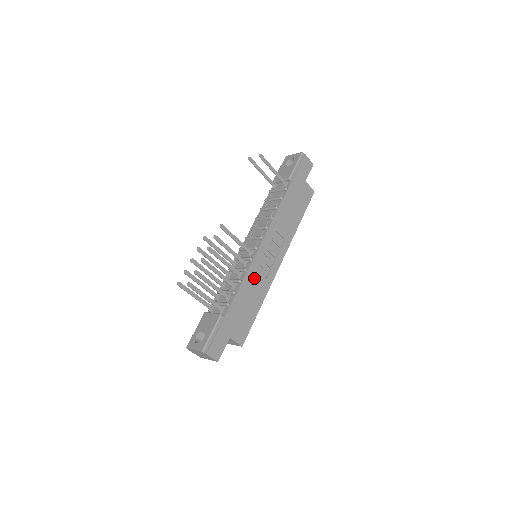
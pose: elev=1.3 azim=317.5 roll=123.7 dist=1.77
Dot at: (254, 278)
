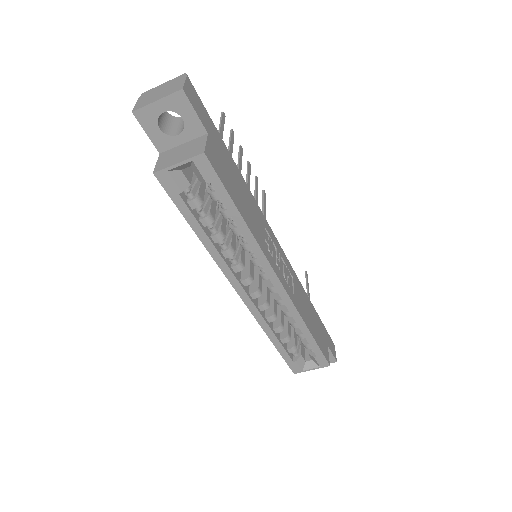
Dot at: (259, 219)
